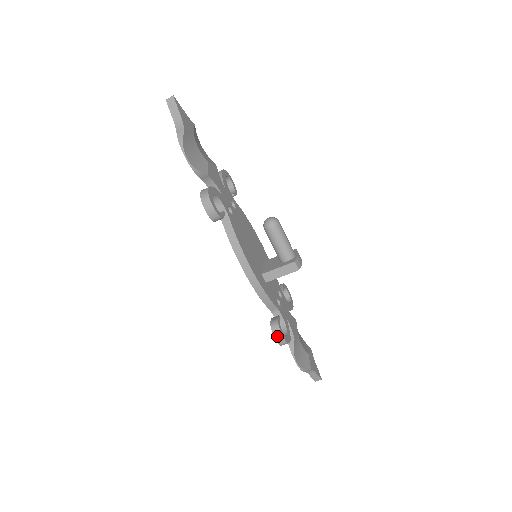
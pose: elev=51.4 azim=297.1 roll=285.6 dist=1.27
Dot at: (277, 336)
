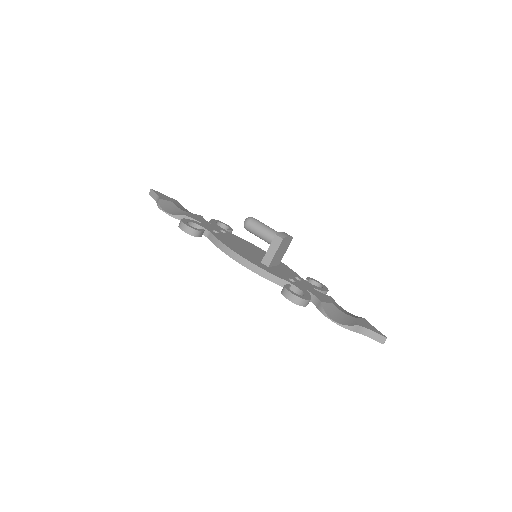
Dot at: (288, 296)
